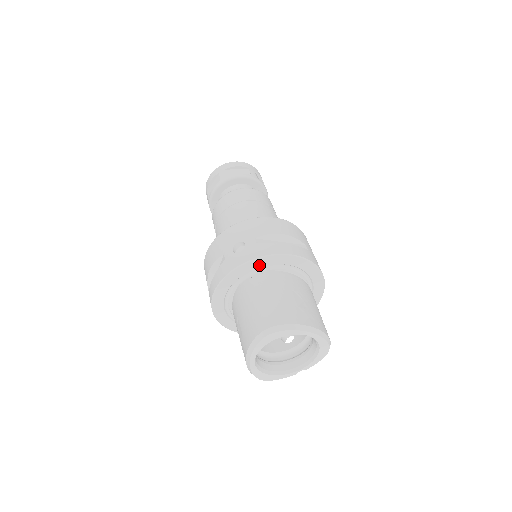
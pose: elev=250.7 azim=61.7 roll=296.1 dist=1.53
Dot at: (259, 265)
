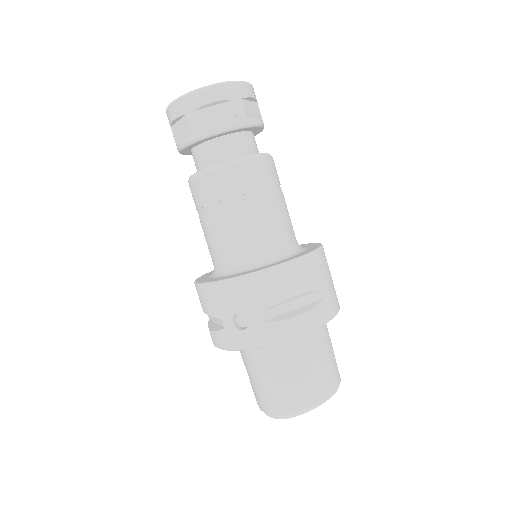
Dot at: occluded
